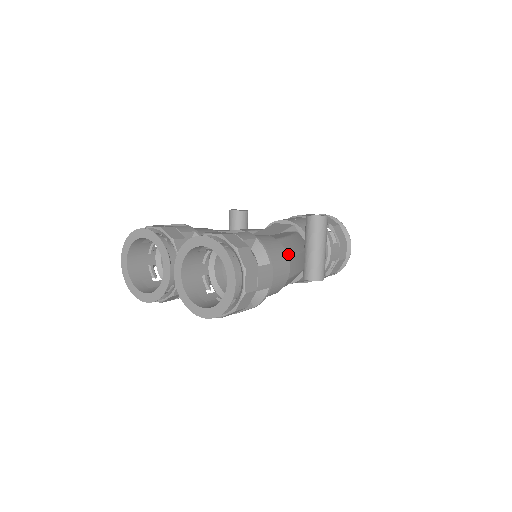
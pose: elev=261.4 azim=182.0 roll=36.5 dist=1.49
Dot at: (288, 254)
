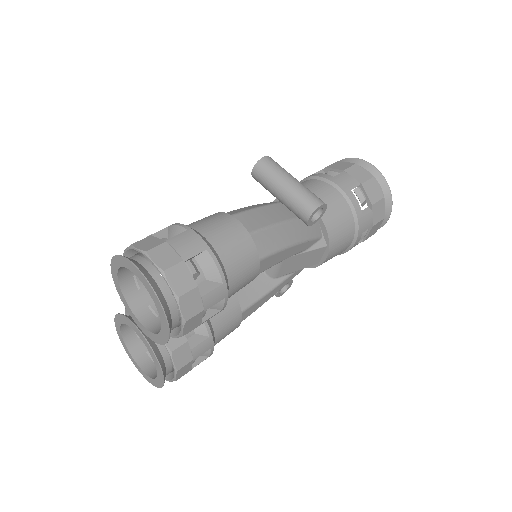
Dot at: (233, 214)
